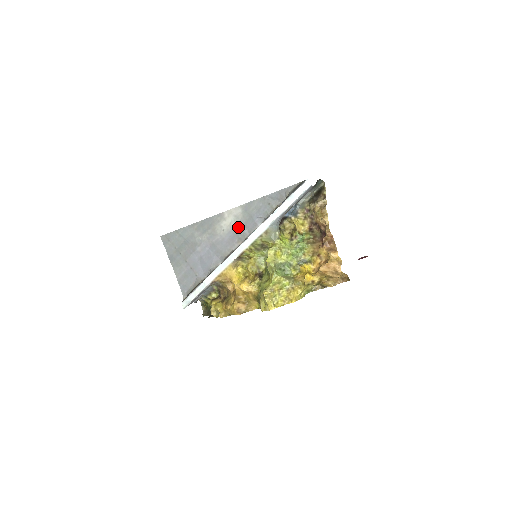
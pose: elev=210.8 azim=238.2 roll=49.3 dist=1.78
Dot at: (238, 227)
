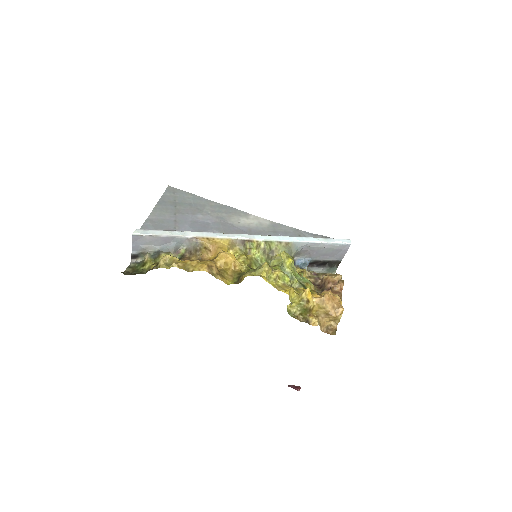
Dot at: (256, 229)
